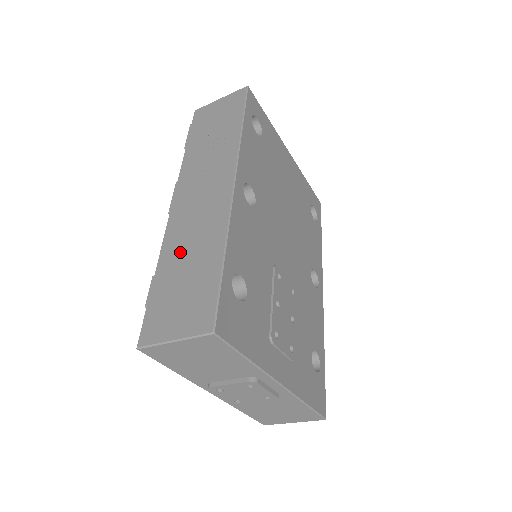
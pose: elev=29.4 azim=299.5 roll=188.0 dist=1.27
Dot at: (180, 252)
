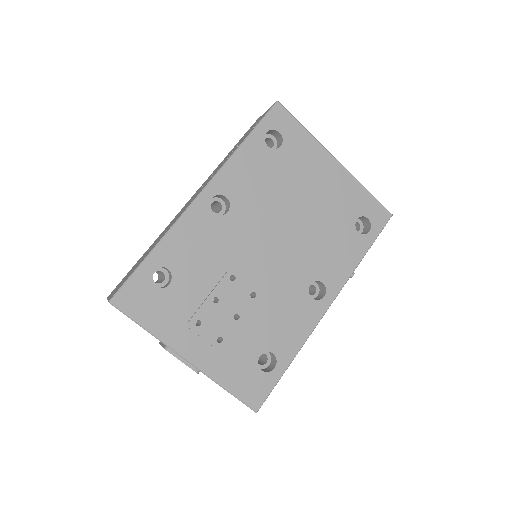
Dot at: (155, 241)
